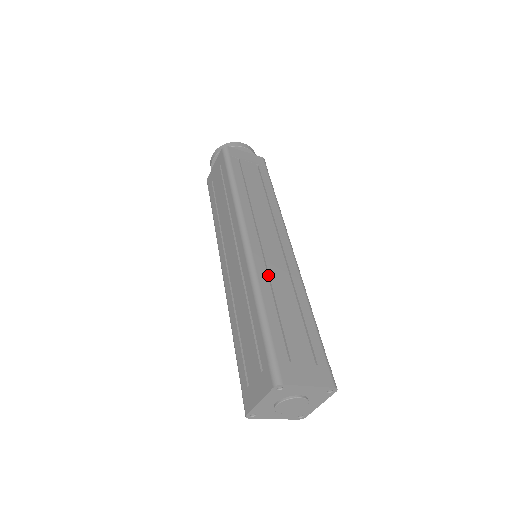
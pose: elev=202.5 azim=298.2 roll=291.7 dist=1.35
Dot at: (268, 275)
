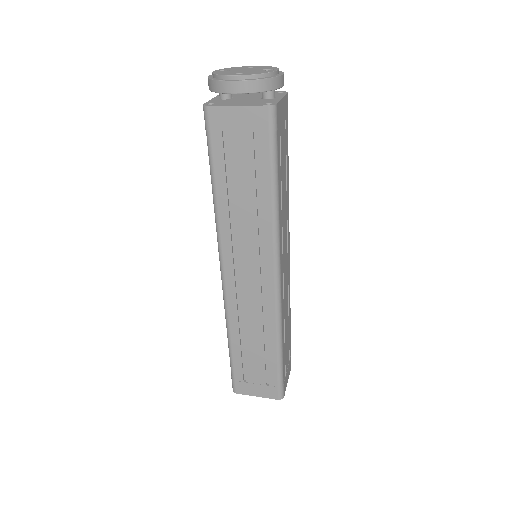
Dot at: (241, 314)
